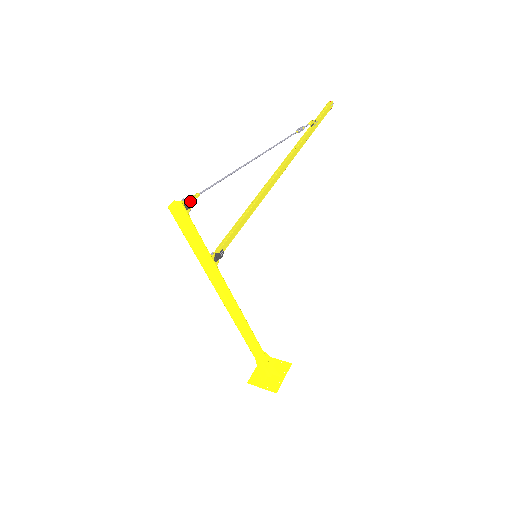
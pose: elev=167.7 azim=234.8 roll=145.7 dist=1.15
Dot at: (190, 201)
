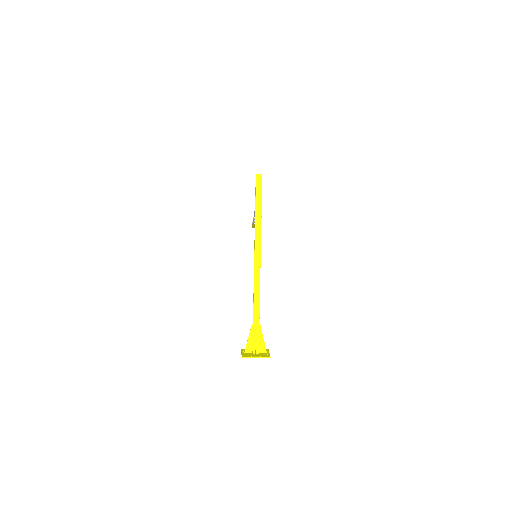
Dot at: occluded
